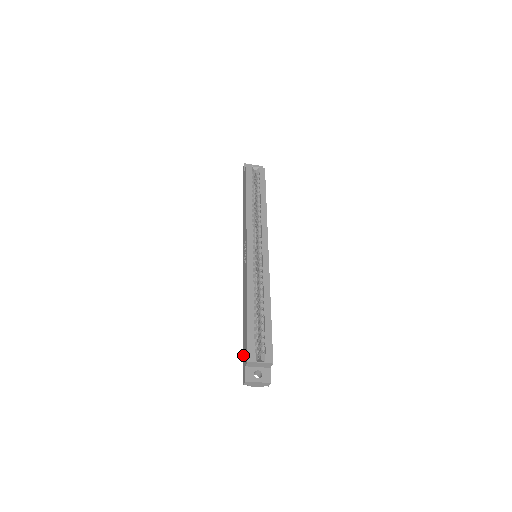
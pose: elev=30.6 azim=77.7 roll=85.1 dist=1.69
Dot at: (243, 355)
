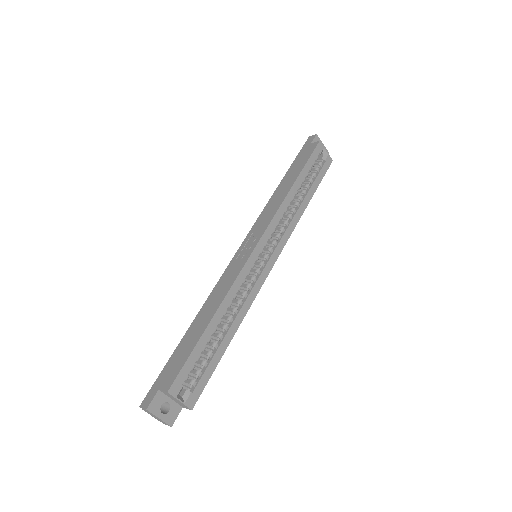
Dot at: (164, 369)
